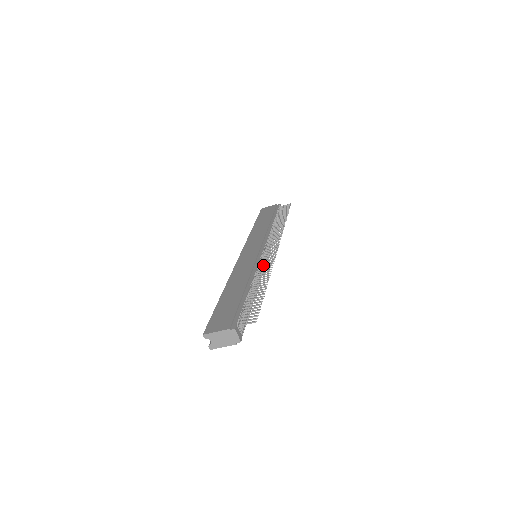
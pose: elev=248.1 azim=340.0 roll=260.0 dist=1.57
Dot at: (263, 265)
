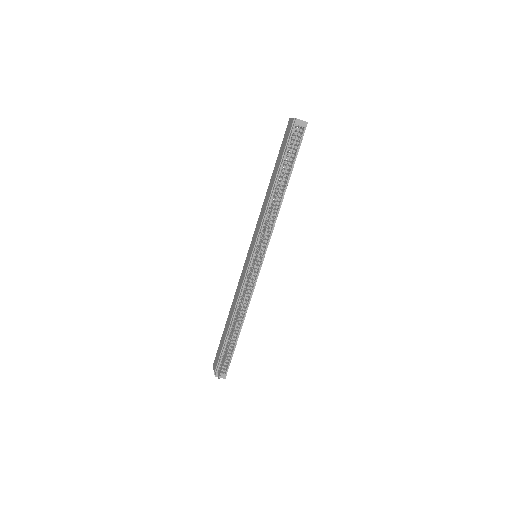
Dot at: (243, 294)
